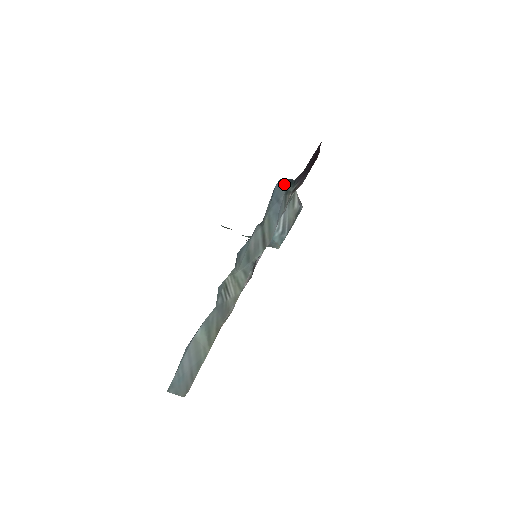
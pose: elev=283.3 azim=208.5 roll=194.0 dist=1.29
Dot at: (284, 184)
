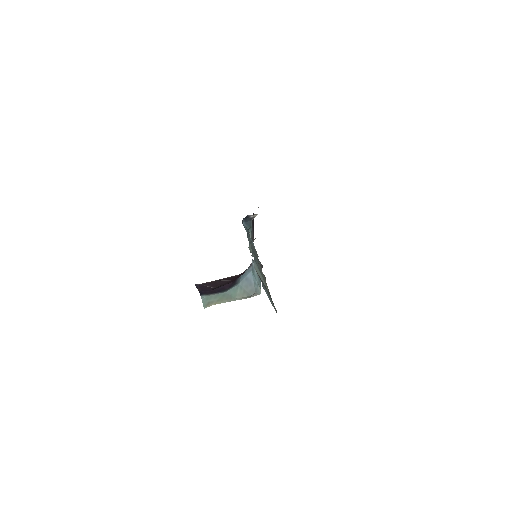
Dot at: (245, 228)
